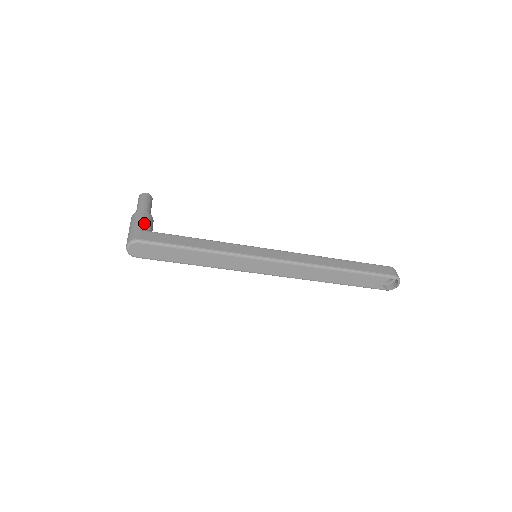
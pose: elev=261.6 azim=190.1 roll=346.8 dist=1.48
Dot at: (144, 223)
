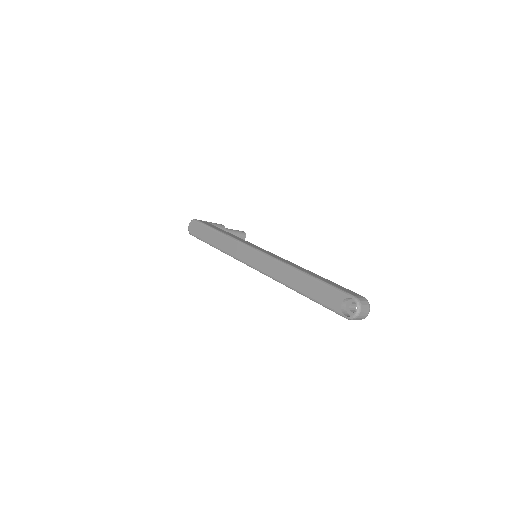
Dot at: (213, 223)
